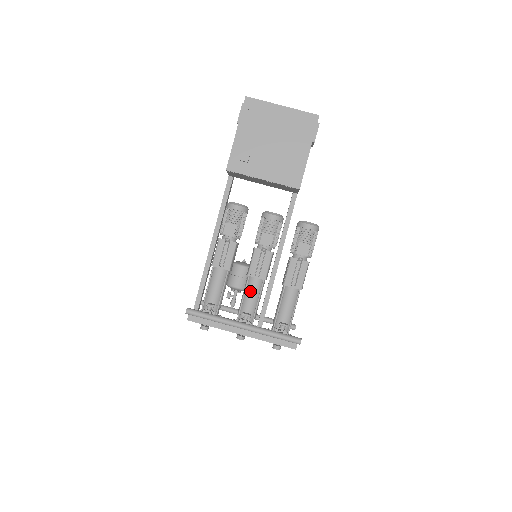
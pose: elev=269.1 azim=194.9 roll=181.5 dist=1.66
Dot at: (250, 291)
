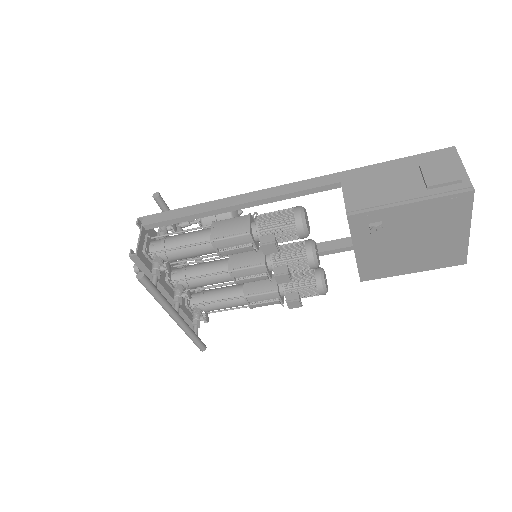
Dot at: (214, 279)
